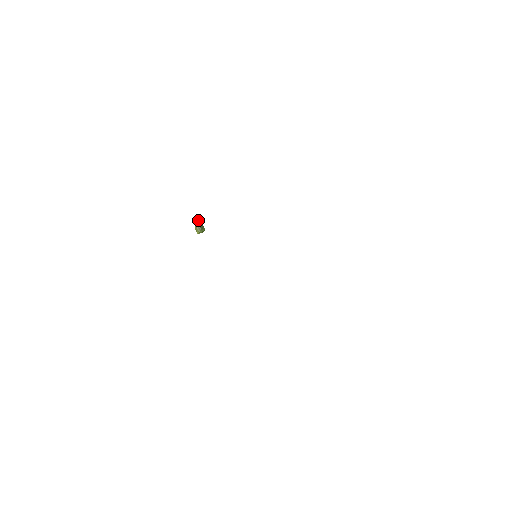
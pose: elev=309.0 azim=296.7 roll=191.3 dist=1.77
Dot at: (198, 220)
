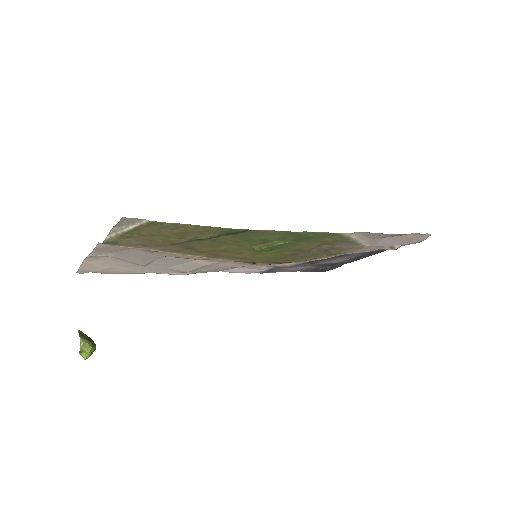
Dot at: (79, 330)
